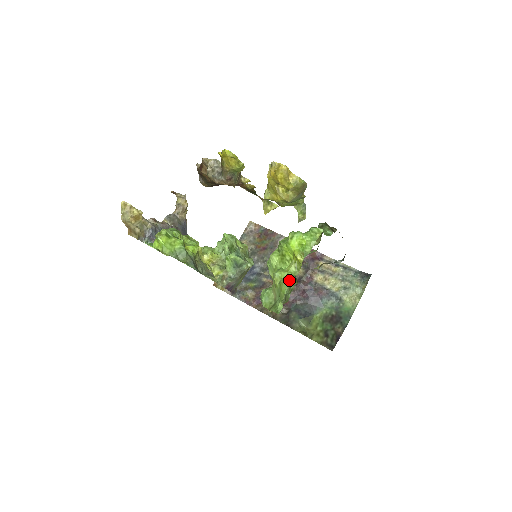
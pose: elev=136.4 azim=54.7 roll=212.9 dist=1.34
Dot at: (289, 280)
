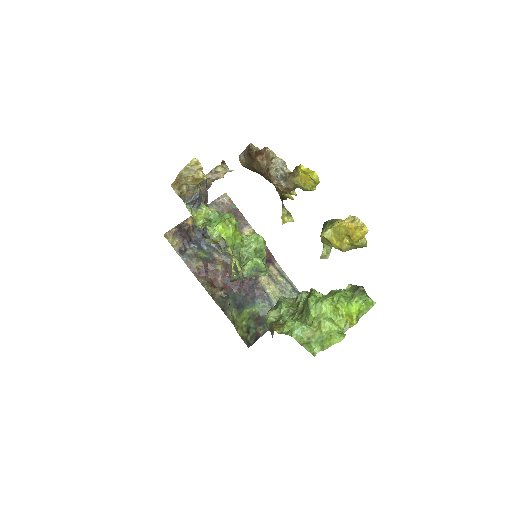
Dot at: (286, 300)
